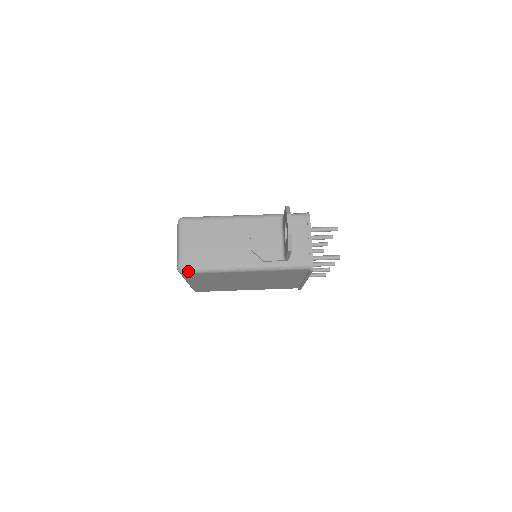
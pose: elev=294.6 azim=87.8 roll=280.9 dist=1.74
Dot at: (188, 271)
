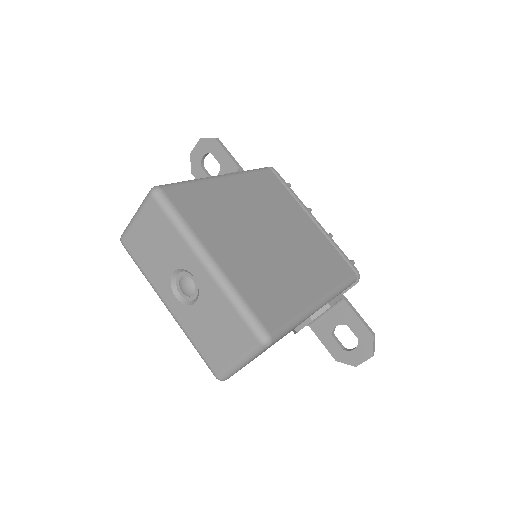
Dot at: (163, 185)
